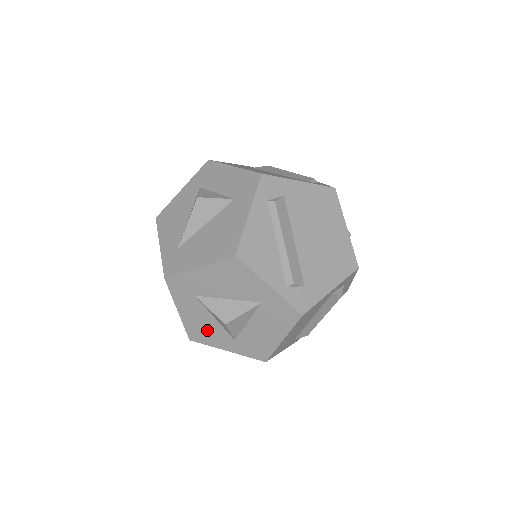
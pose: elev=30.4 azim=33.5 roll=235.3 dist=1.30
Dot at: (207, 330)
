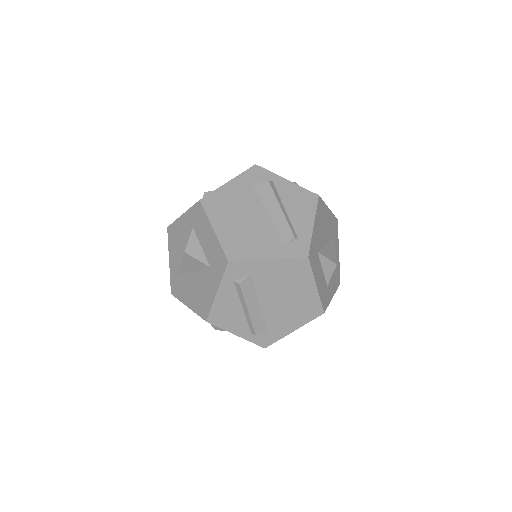
Dot at: occluded
